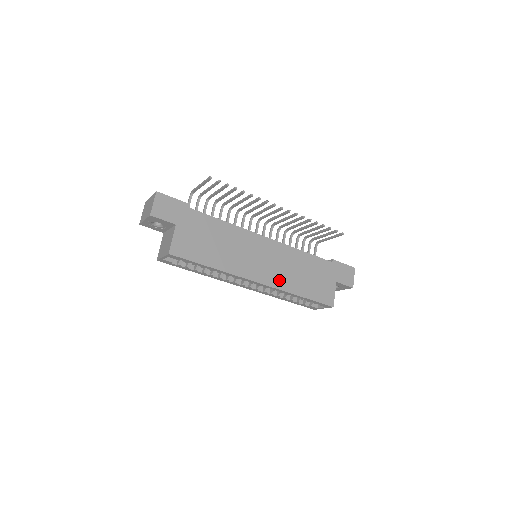
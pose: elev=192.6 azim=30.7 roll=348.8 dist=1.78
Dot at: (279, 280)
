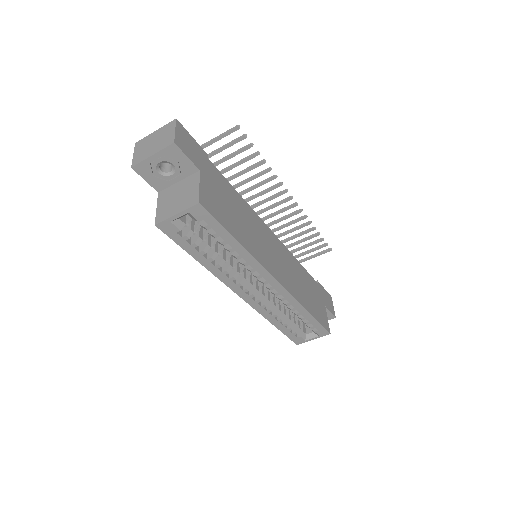
Dot at: (291, 285)
